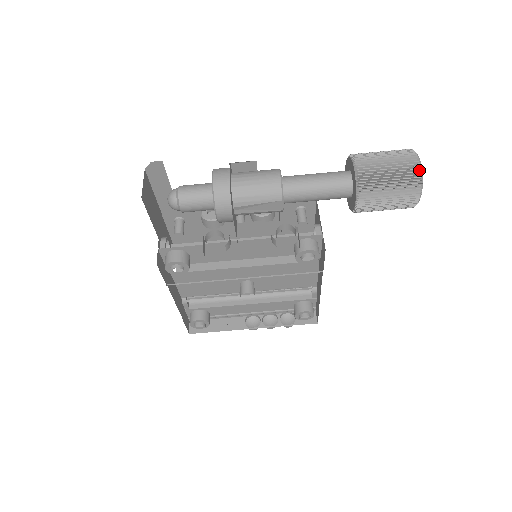
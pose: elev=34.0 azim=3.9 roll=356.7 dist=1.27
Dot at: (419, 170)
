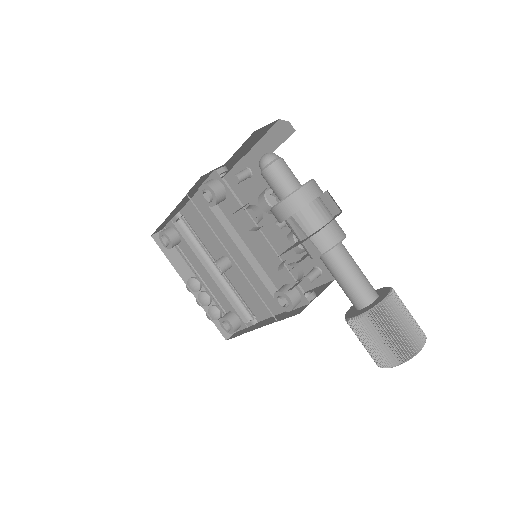
Dot at: (413, 353)
